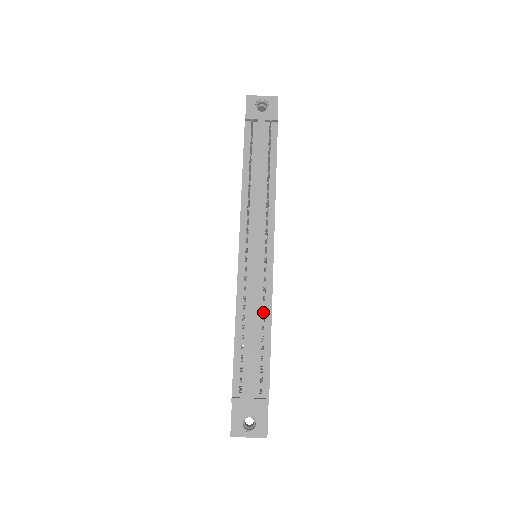
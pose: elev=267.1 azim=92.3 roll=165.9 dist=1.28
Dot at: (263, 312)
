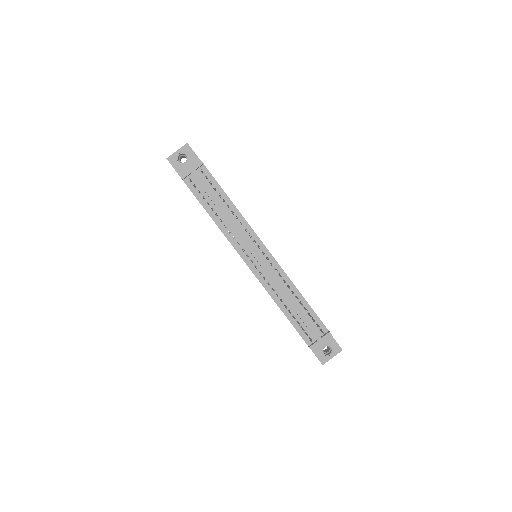
Dot at: occluded
